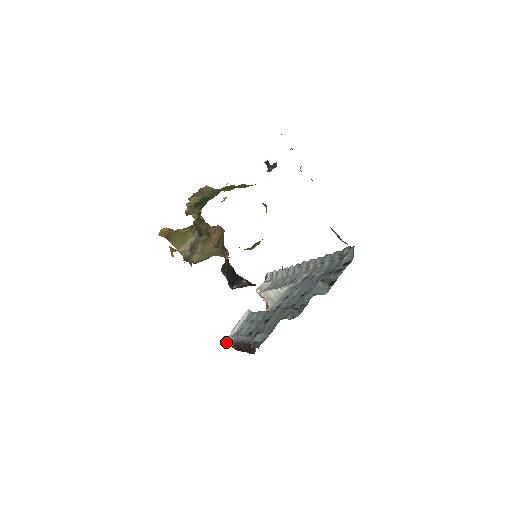
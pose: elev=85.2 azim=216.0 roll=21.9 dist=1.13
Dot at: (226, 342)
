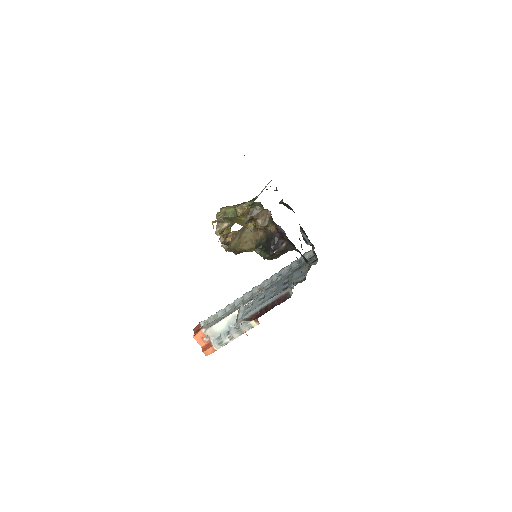
Dot at: (236, 324)
